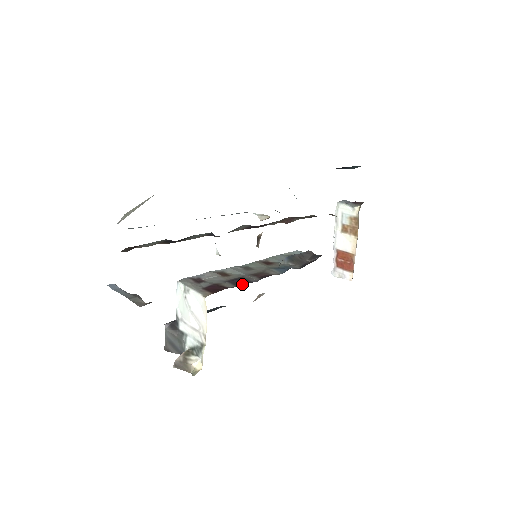
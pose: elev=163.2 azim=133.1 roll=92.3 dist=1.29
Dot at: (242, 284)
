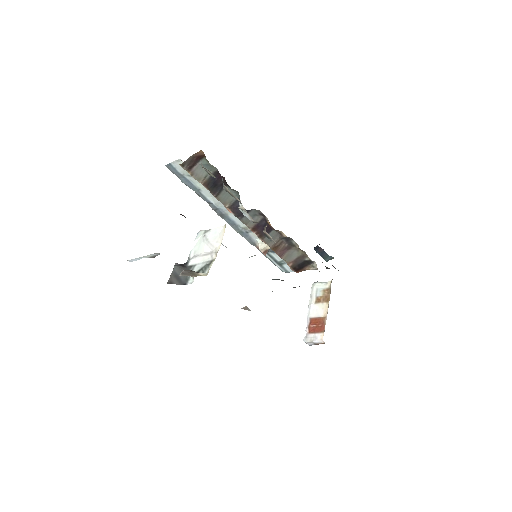
Dot at: occluded
